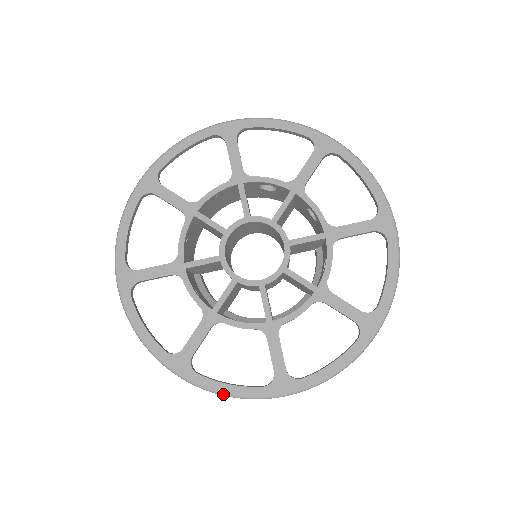
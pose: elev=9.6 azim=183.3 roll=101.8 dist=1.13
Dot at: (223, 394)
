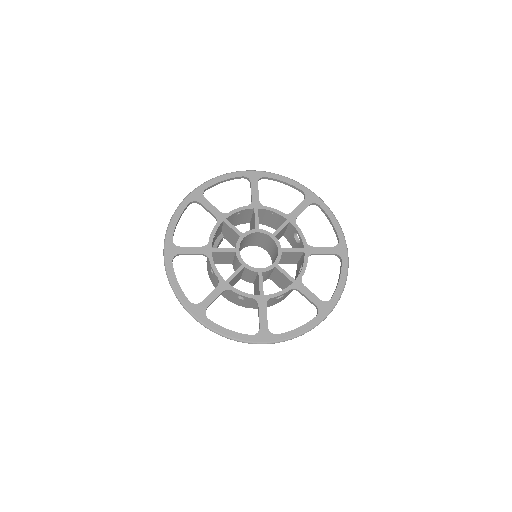
Dot at: (171, 283)
